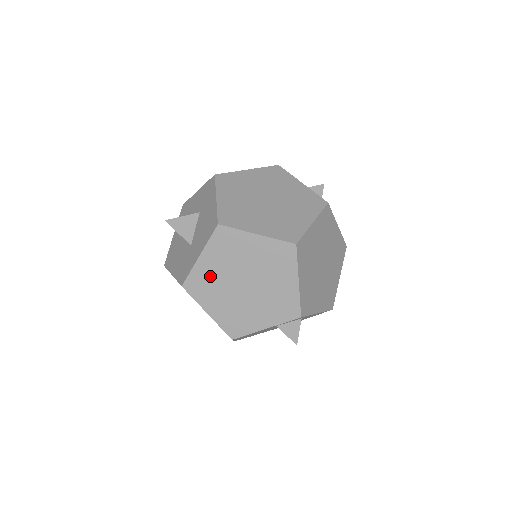
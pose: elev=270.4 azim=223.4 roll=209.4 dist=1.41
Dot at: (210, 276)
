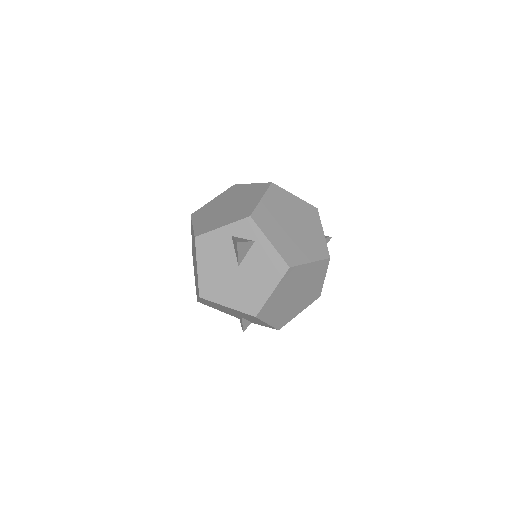
Dot at: (211, 207)
